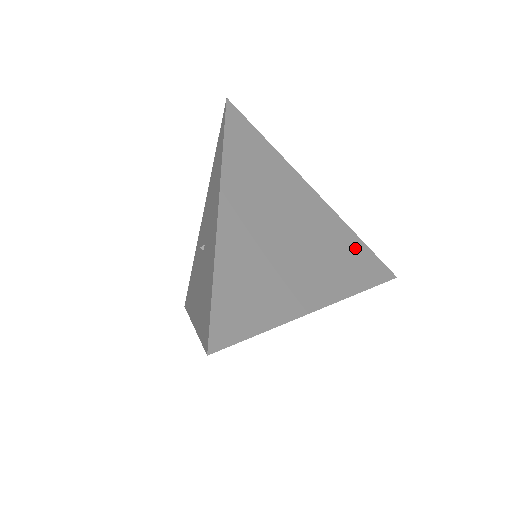
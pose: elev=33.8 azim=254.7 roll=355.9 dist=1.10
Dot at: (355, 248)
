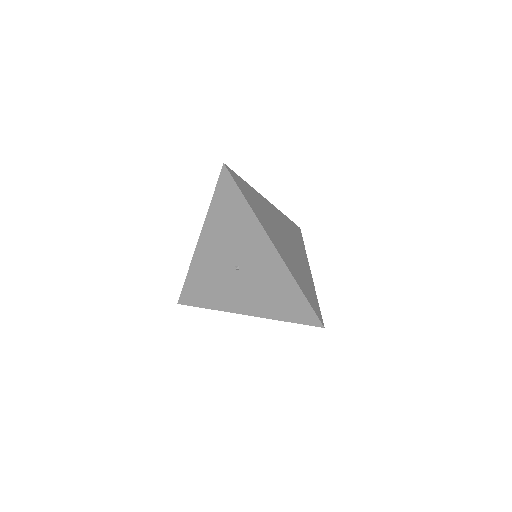
Dot at: (290, 224)
